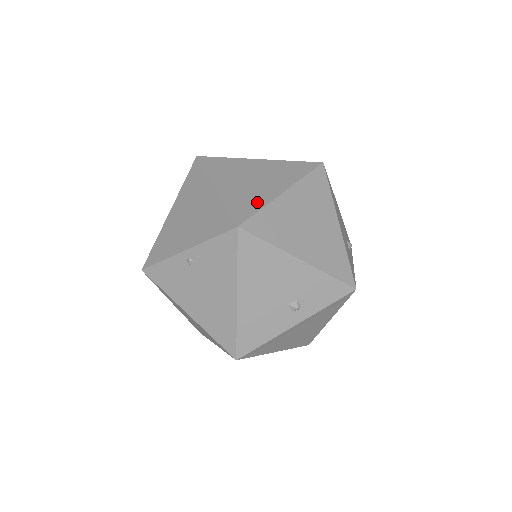
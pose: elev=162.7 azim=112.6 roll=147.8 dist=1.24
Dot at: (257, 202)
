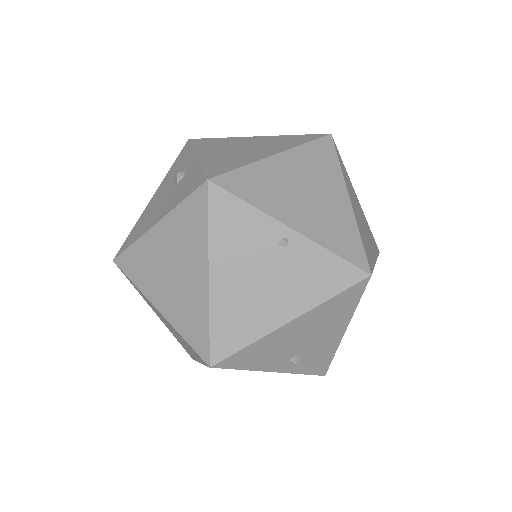
Dot at: (371, 255)
